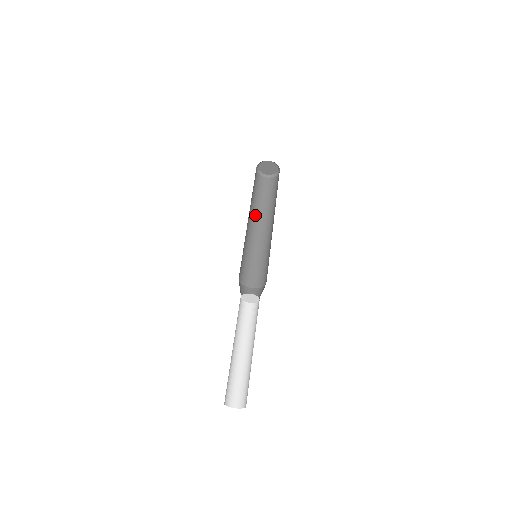
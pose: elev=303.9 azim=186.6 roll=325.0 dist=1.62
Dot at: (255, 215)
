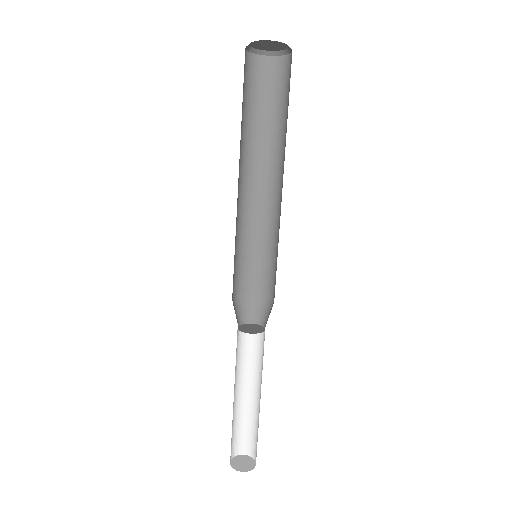
Dot at: (270, 158)
